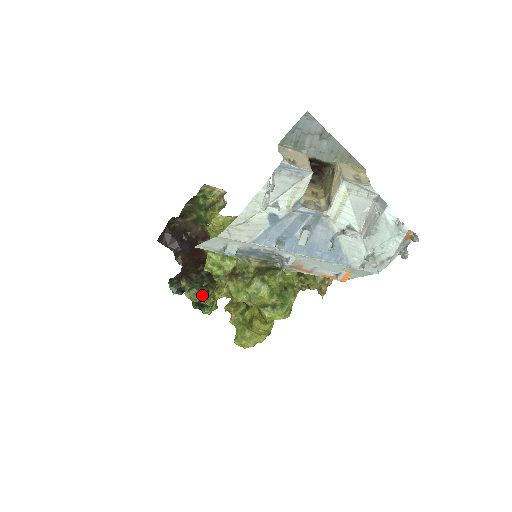
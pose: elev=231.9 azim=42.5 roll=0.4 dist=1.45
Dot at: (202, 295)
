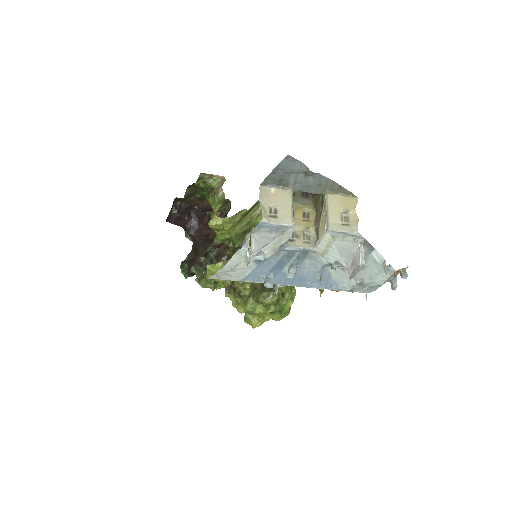
Dot at: (210, 285)
